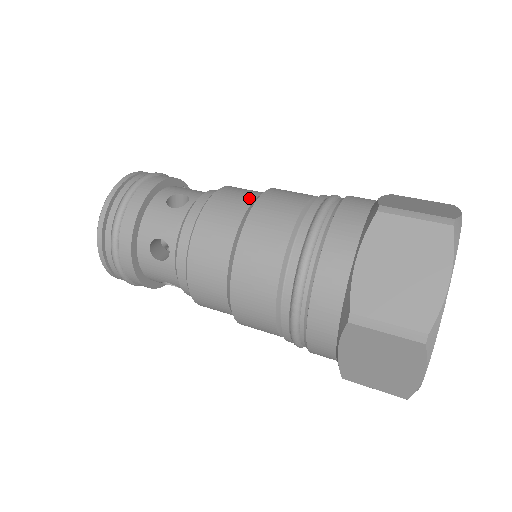
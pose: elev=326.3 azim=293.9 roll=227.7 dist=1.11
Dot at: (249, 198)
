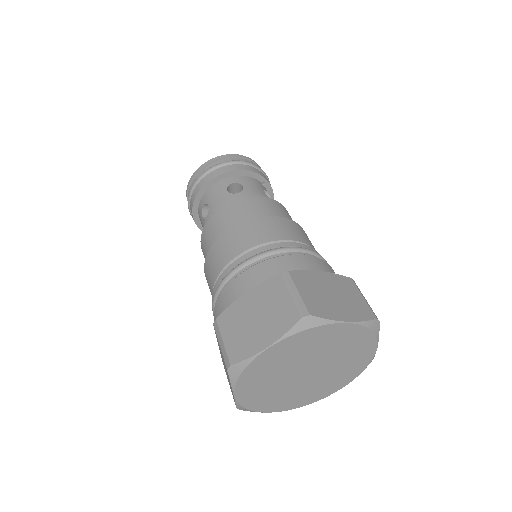
Dot at: (260, 214)
